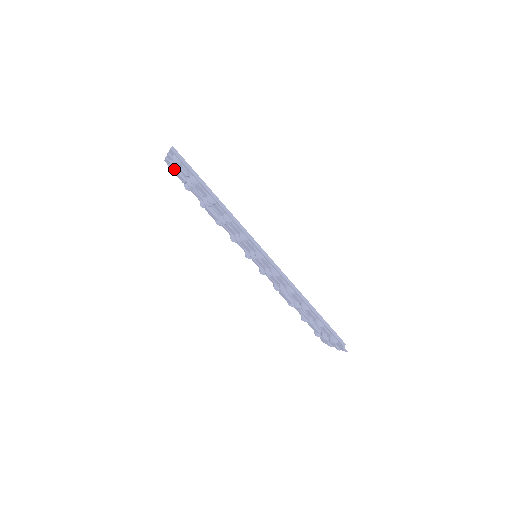
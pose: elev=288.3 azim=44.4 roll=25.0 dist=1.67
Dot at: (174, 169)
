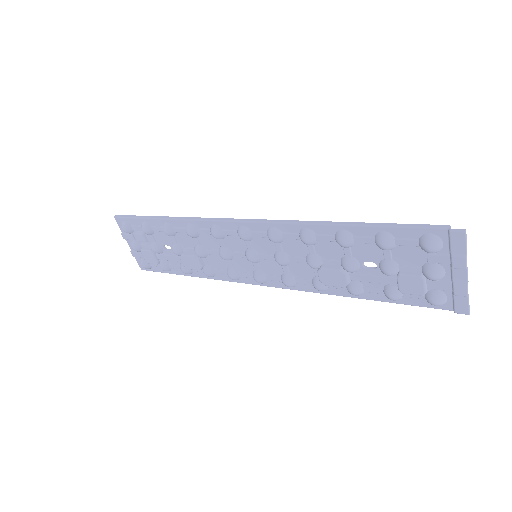
Dot at: (143, 258)
